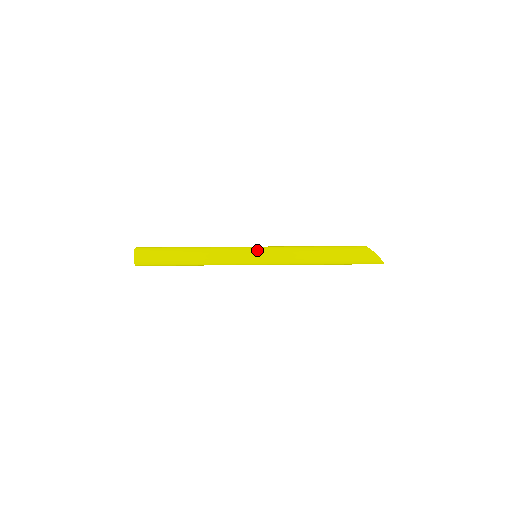
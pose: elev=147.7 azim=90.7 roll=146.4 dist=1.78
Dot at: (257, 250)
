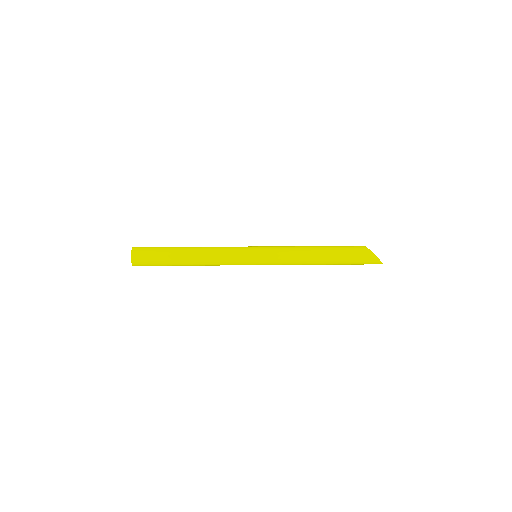
Dot at: (258, 251)
